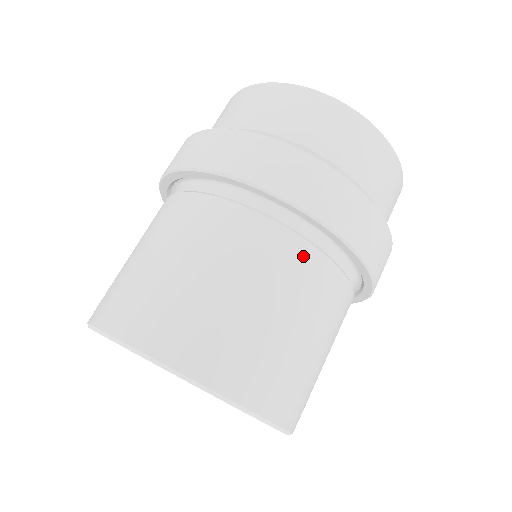
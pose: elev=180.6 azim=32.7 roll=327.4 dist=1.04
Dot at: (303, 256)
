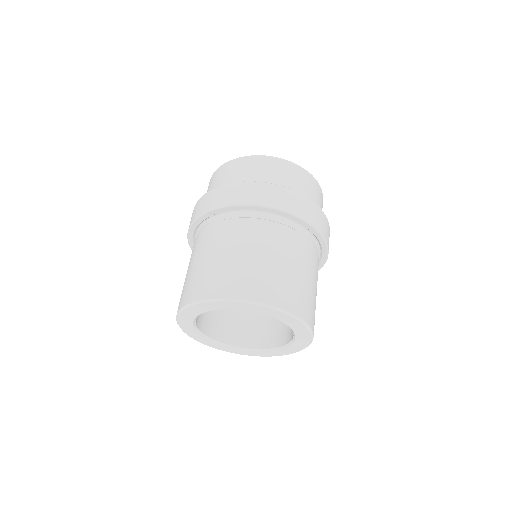
Dot at: occluded
